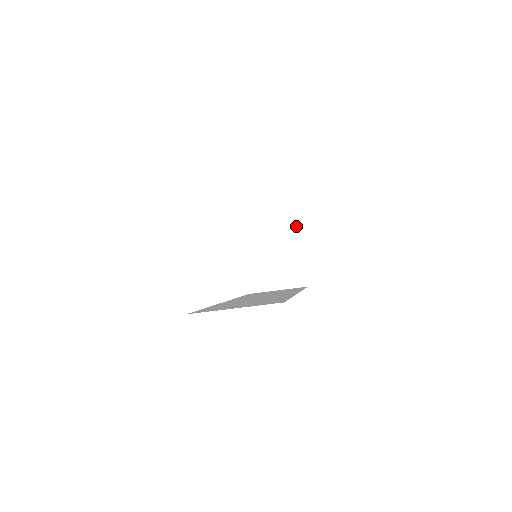
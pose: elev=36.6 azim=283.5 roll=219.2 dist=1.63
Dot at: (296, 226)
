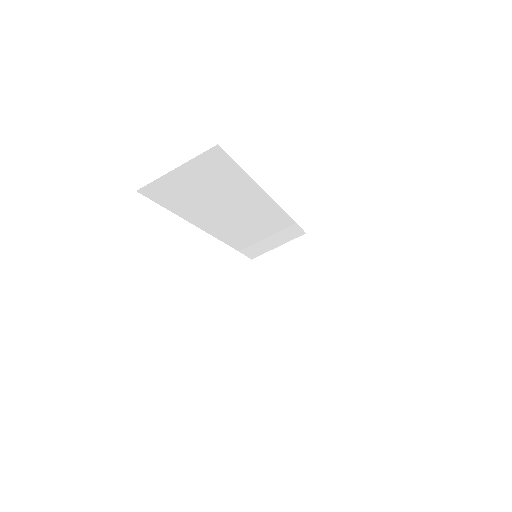
Dot at: (312, 255)
